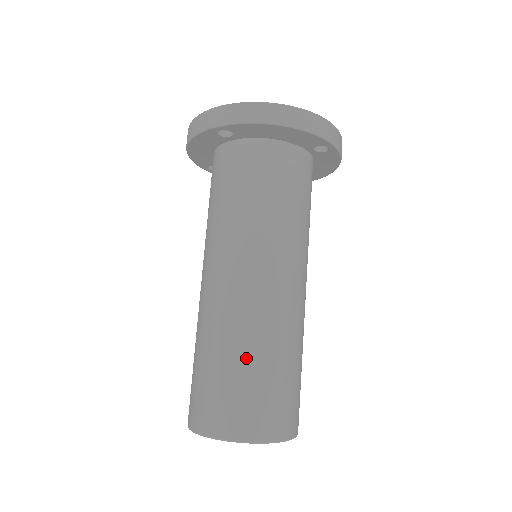
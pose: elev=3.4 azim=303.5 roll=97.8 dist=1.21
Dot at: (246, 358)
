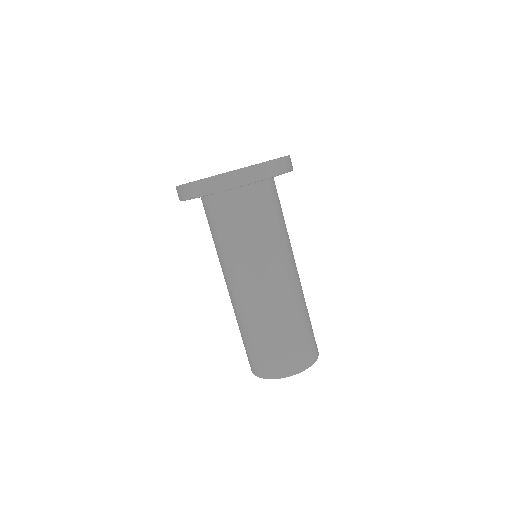
Dot at: (280, 331)
